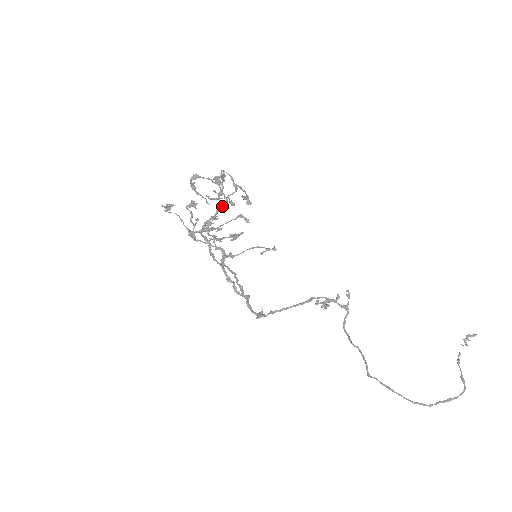
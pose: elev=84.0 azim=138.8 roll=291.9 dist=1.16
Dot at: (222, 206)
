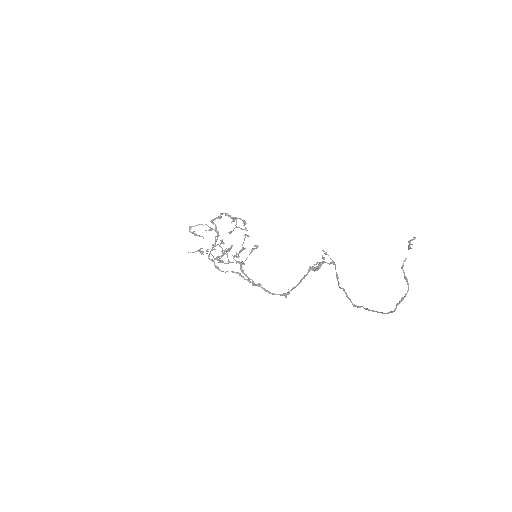
Dot at: (216, 236)
